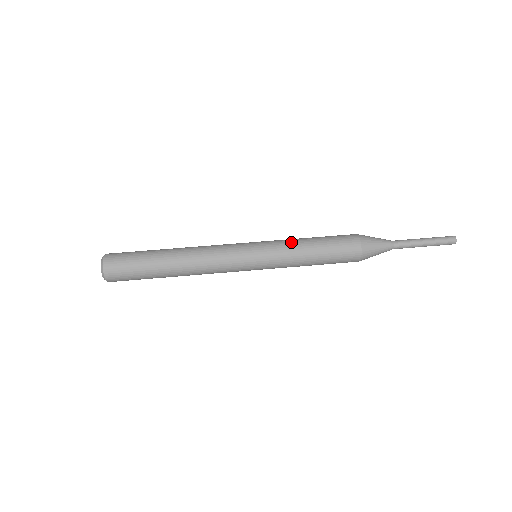
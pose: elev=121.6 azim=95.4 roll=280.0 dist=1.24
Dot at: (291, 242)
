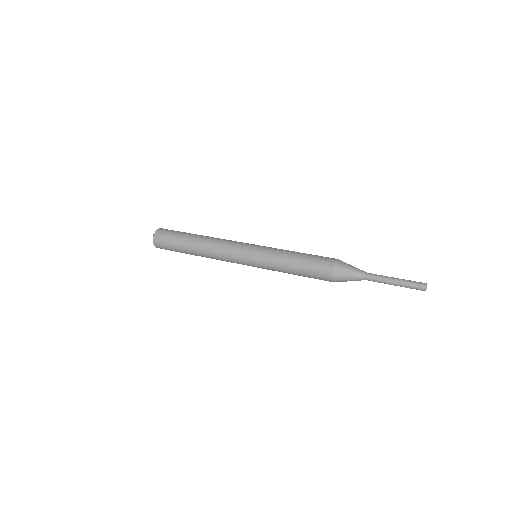
Dot at: occluded
